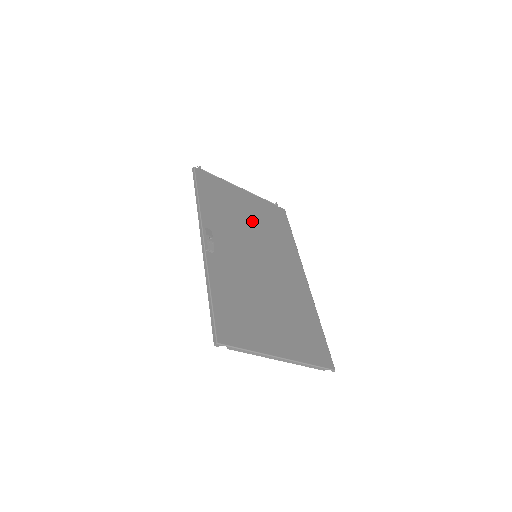
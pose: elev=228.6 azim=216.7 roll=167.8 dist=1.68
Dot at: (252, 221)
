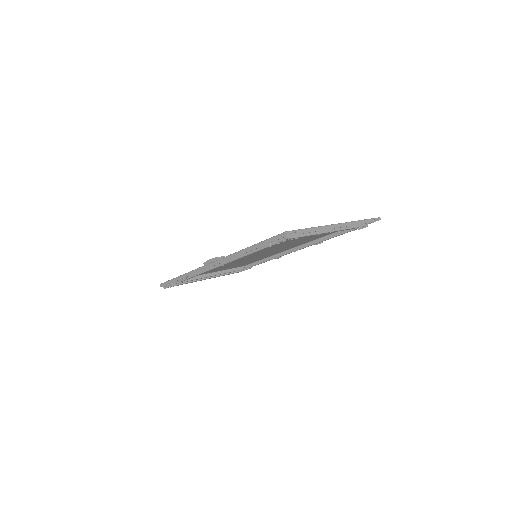
Dot at: (231, 265)
